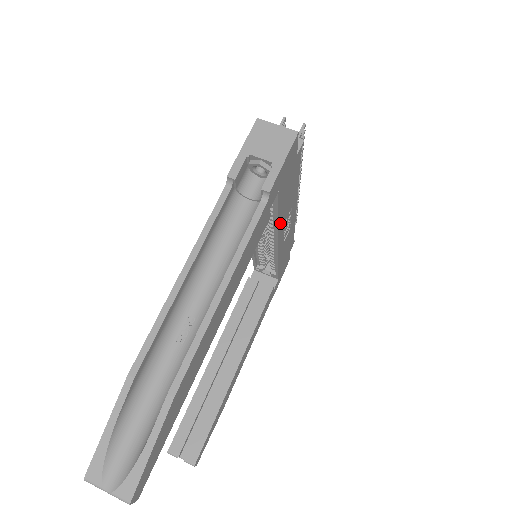
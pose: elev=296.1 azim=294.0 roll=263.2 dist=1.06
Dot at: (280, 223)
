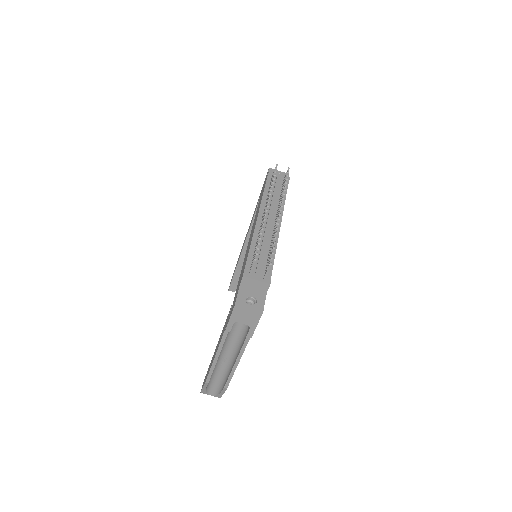
Dot at: occluded
